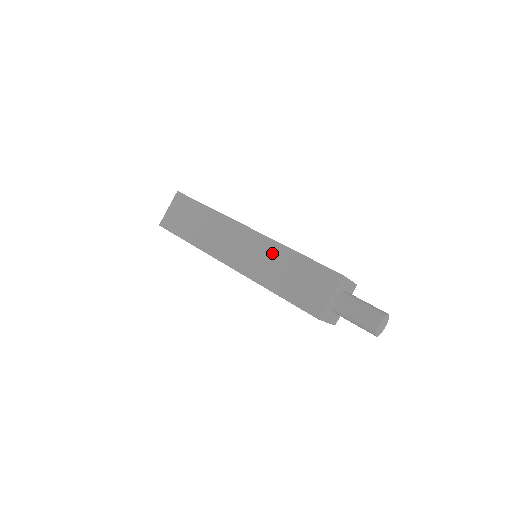
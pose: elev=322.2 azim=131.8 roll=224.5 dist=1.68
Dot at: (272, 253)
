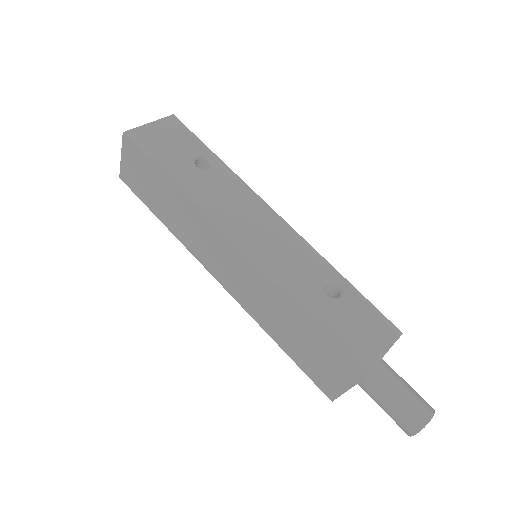
Dot at: (268, 296)
